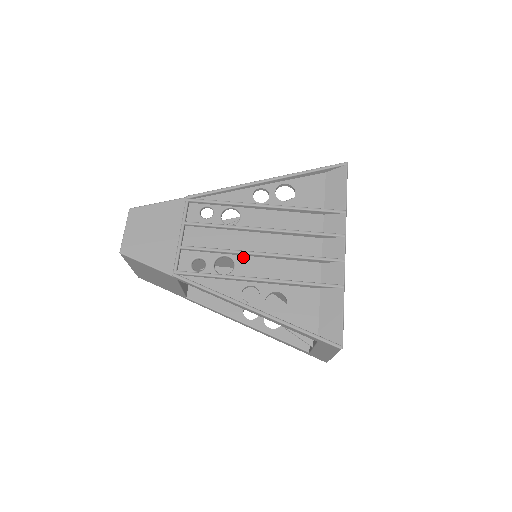
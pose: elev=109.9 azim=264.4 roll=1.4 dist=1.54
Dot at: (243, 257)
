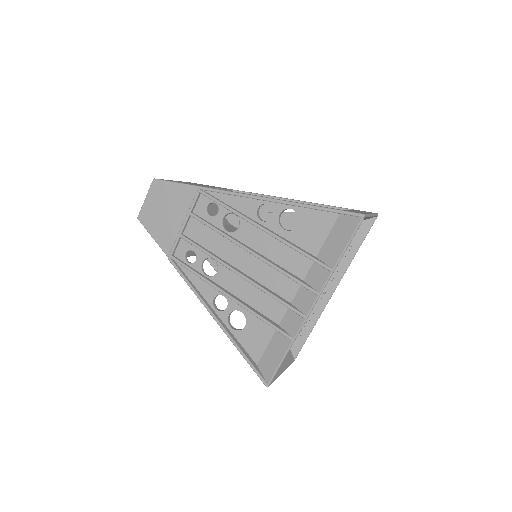
Dot at: (226, 268)
